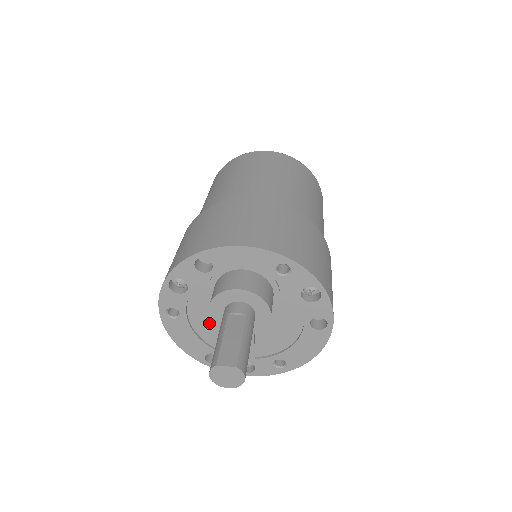
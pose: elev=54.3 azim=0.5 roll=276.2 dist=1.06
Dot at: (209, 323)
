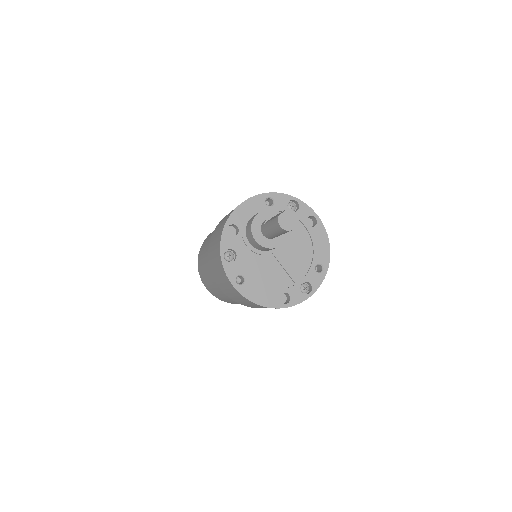
Dot at: (263, 272)
